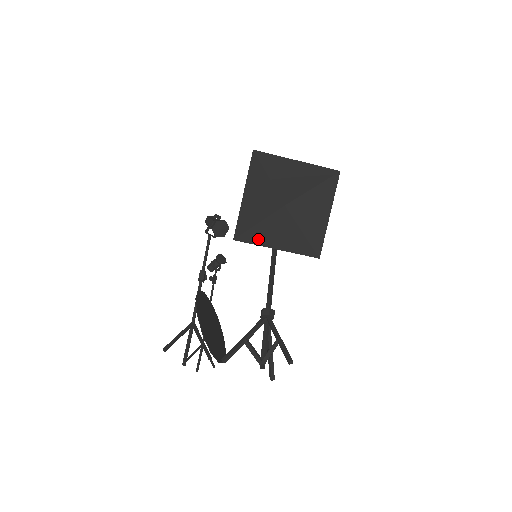
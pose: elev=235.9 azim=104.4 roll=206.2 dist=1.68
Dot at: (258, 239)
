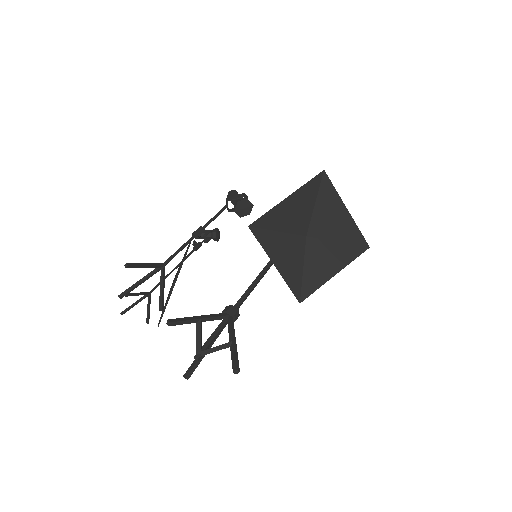
Dot at: (267, 244)
